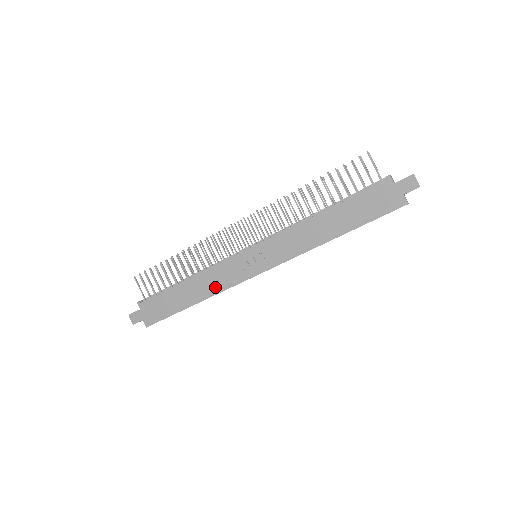
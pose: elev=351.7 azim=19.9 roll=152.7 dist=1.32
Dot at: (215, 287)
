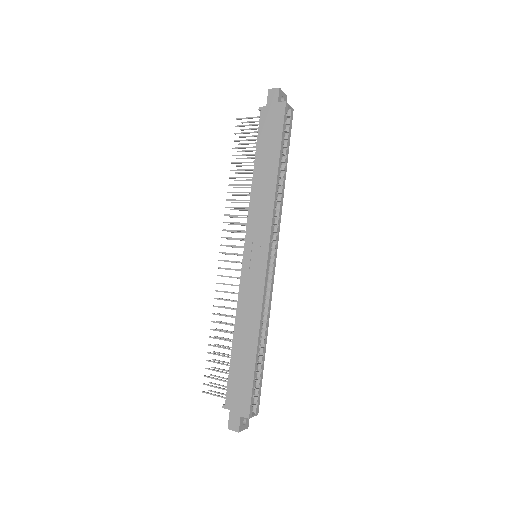
Dot at: (254, 310)
